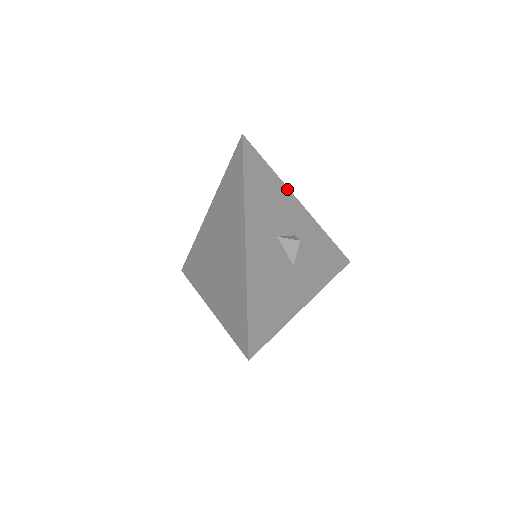
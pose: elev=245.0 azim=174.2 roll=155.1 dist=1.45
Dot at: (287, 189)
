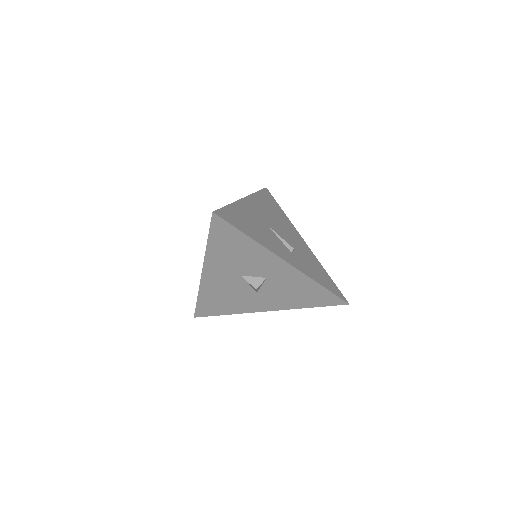
Dot at: (267, 250)
